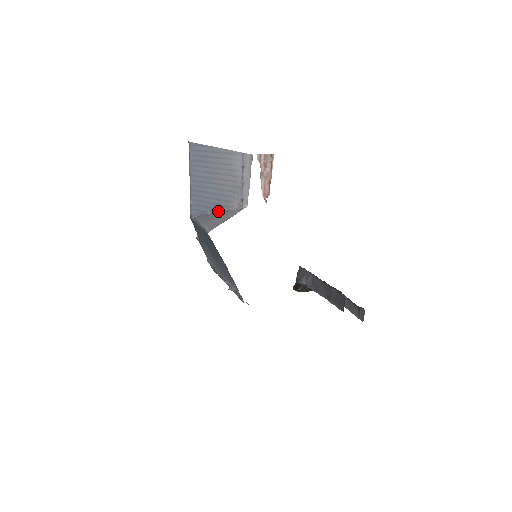
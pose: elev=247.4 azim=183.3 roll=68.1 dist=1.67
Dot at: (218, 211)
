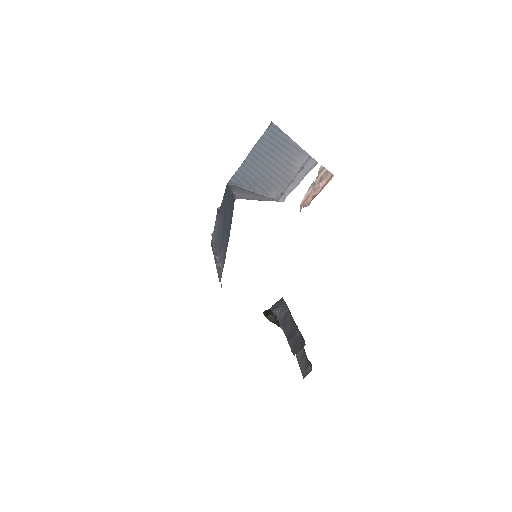
Dot at: (255, 191)
